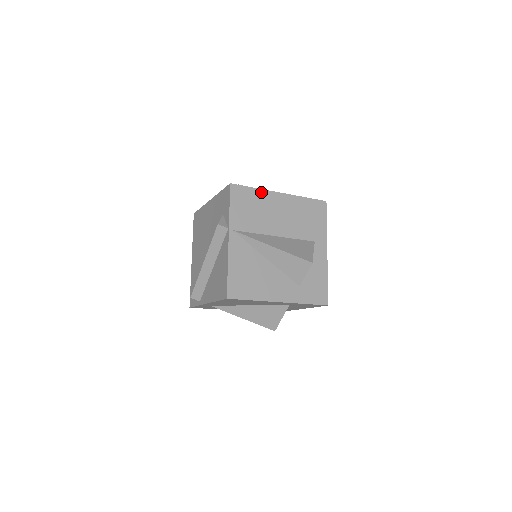
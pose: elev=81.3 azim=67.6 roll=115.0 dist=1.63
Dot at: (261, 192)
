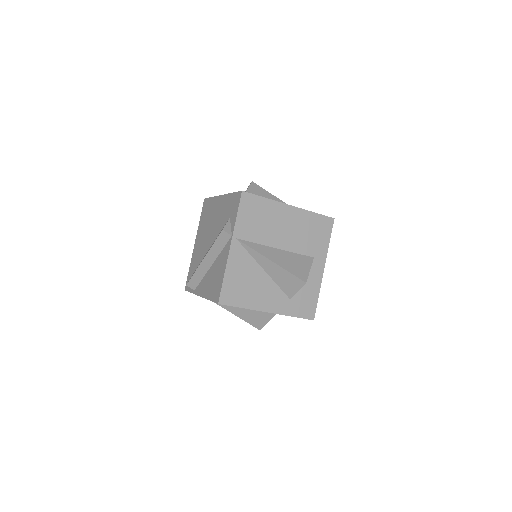
Dot at: (271, 203)
